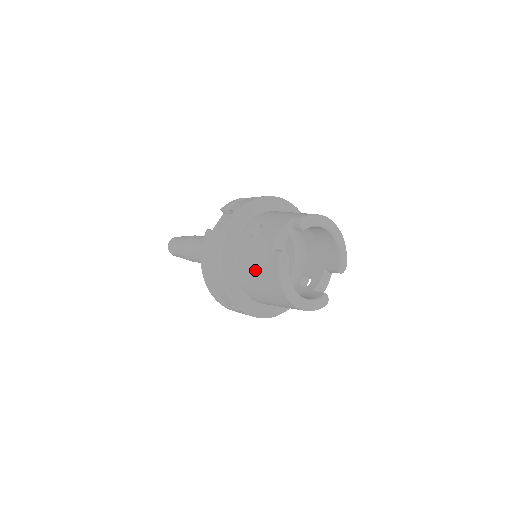
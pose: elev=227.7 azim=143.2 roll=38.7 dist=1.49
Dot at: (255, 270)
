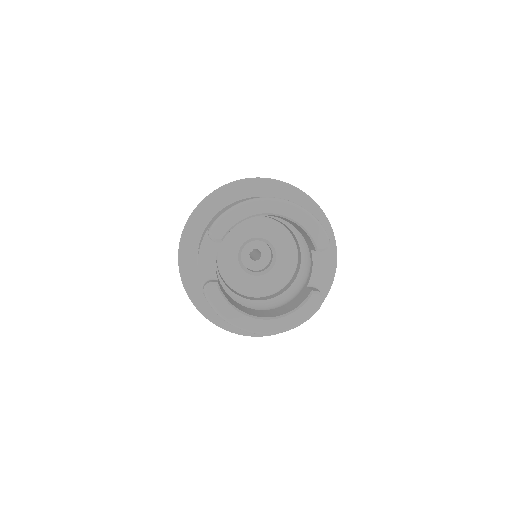
Dot at: occluded
